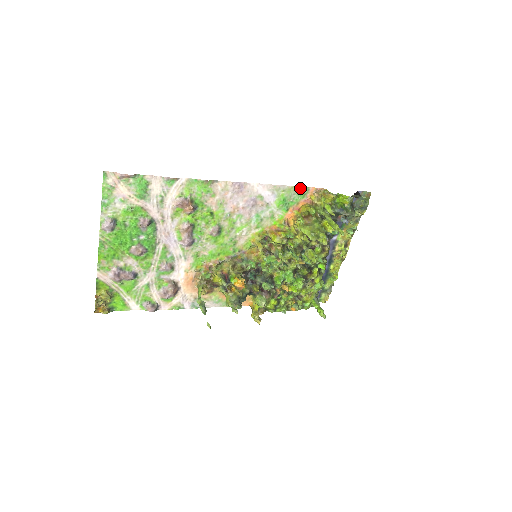
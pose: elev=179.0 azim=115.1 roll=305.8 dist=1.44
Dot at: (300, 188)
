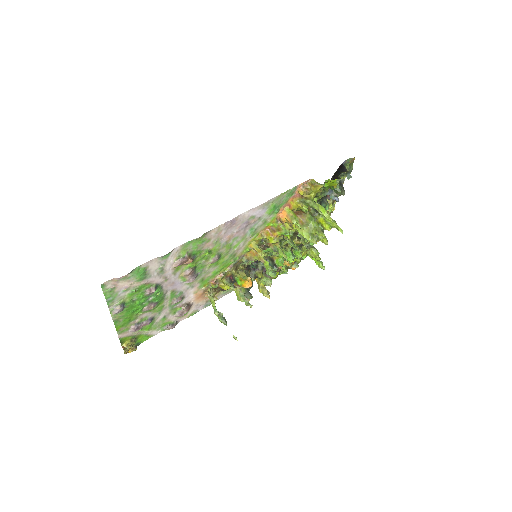
Dot at: (288, 191)
